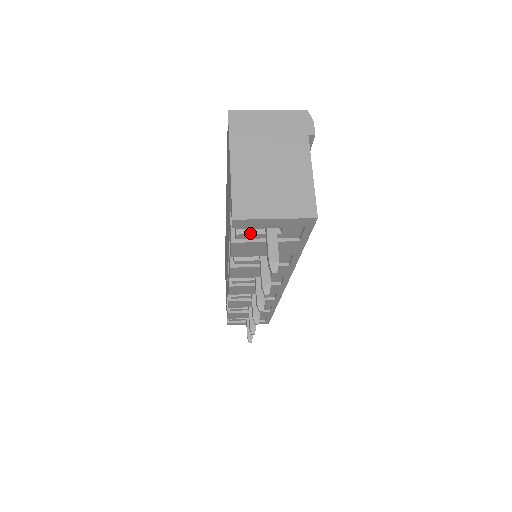
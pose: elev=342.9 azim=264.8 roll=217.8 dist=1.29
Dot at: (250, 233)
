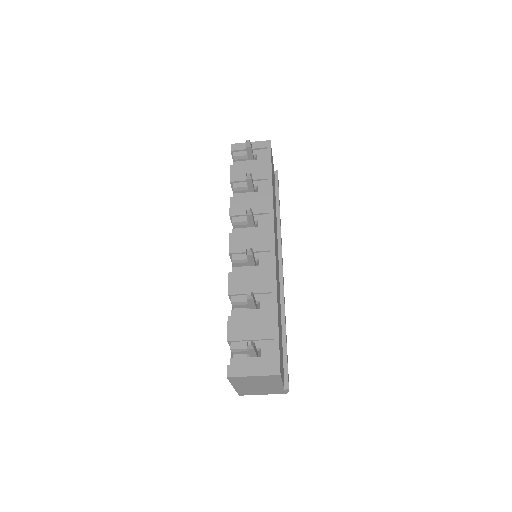
Dot at: (240, 161)
